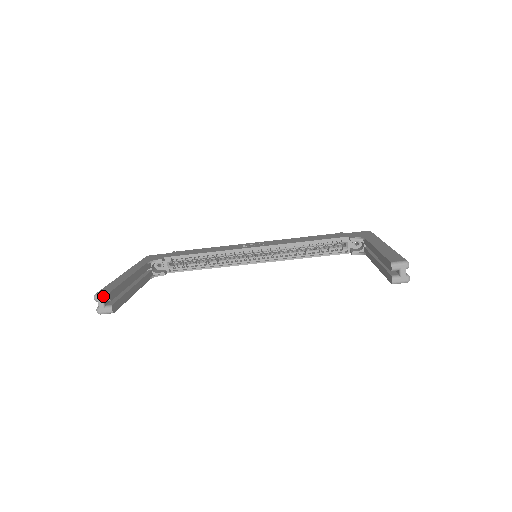
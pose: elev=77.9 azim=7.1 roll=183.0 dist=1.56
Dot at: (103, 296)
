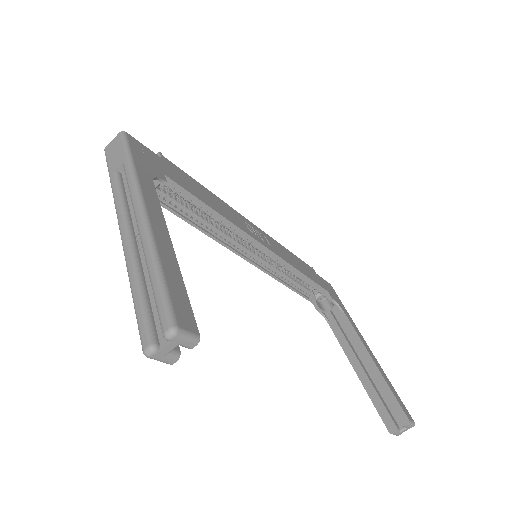
Dot at: (188, 340)
